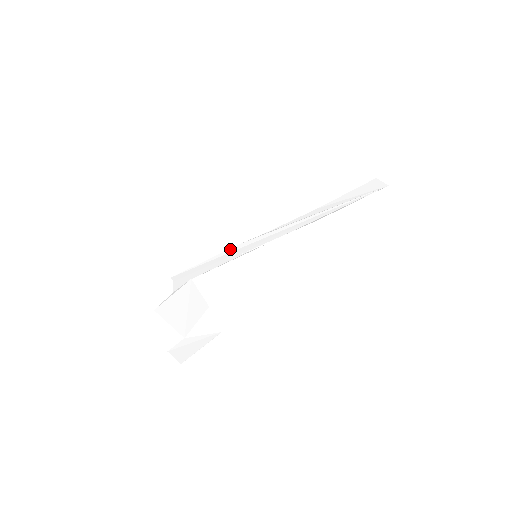
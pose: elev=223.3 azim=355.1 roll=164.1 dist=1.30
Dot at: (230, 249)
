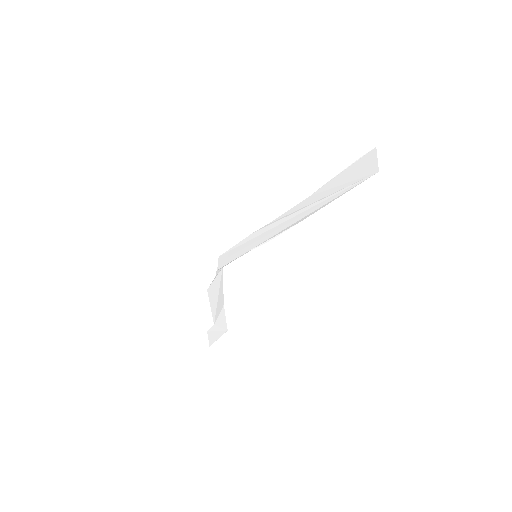
Dot at: (247, 238)
